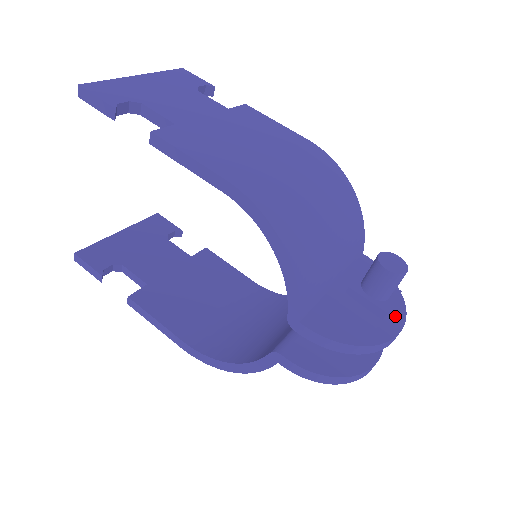
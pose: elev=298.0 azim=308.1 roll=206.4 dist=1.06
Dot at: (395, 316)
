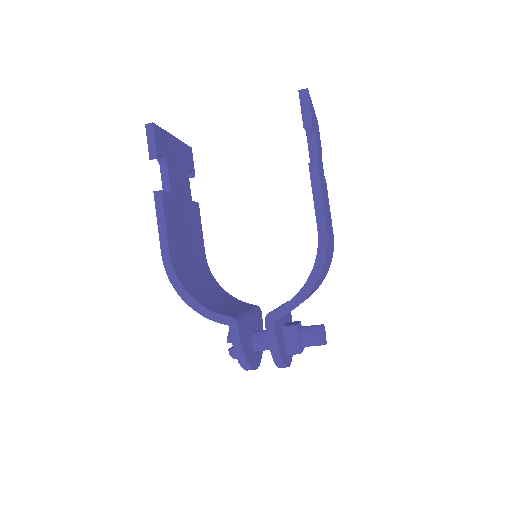
Dot at: (290, 356)
